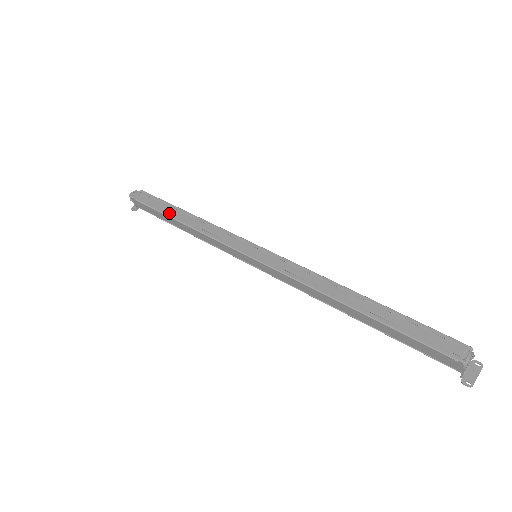
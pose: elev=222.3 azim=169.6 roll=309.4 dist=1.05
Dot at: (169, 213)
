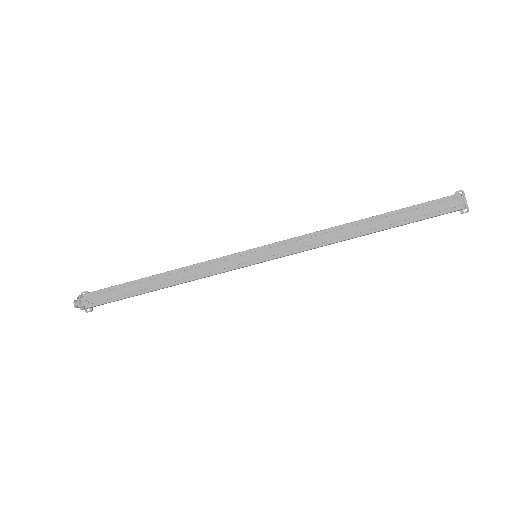
Dot at: (142, 291)
